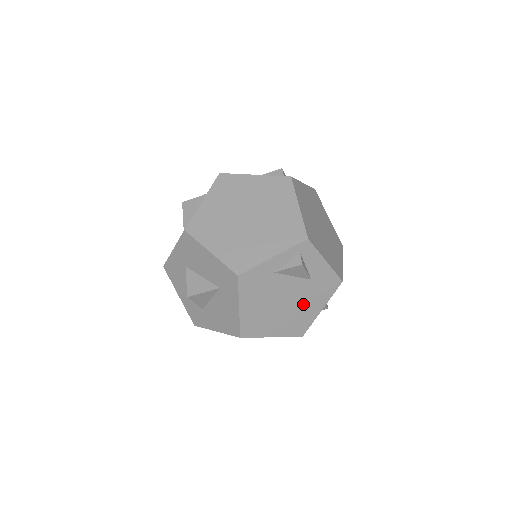
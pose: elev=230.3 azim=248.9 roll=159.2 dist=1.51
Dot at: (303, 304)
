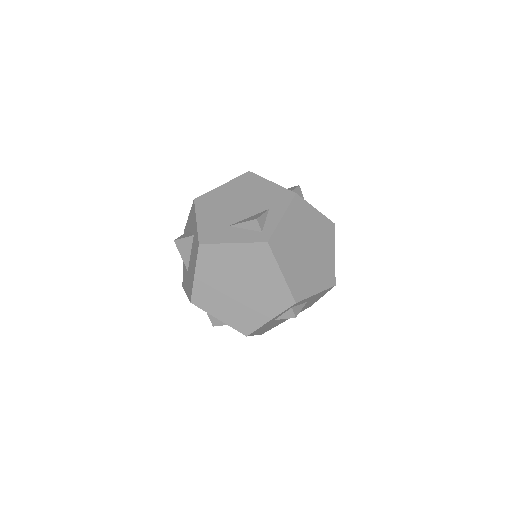
Dot at: occluded
